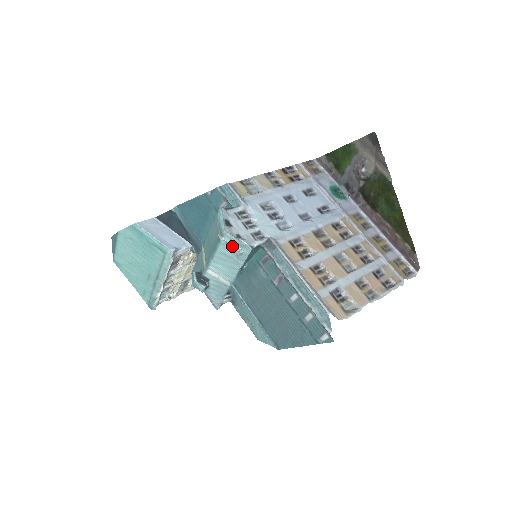
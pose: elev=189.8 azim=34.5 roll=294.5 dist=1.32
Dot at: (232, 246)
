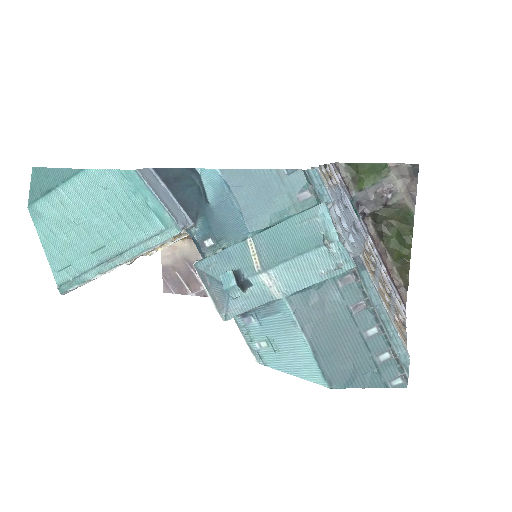
Dot at: (333, 257)
